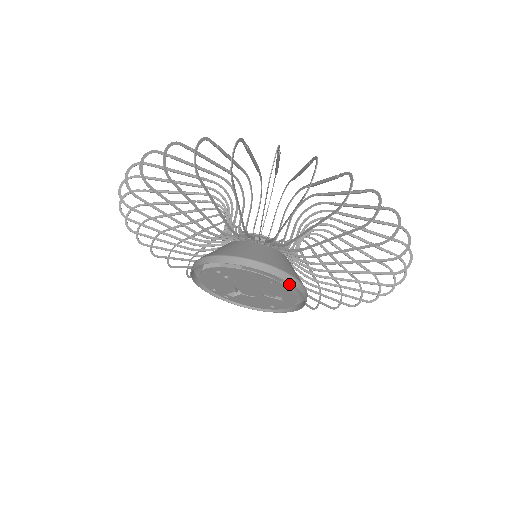
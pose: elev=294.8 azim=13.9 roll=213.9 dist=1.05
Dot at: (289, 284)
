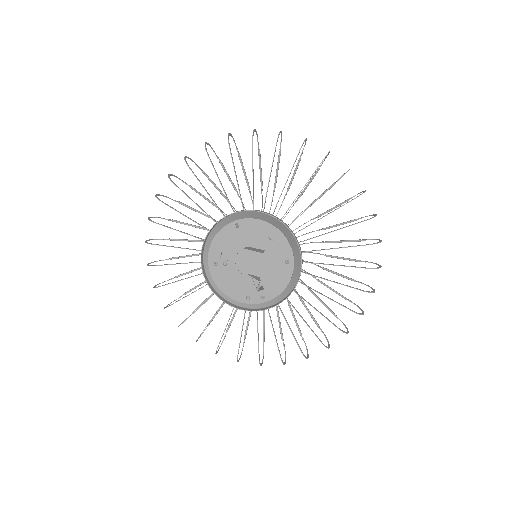
Dot at: occluded
